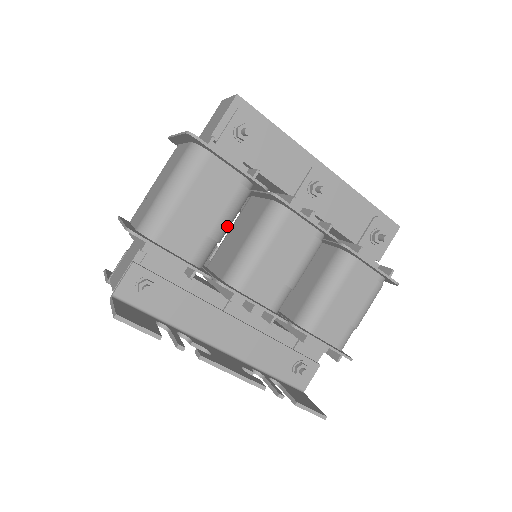
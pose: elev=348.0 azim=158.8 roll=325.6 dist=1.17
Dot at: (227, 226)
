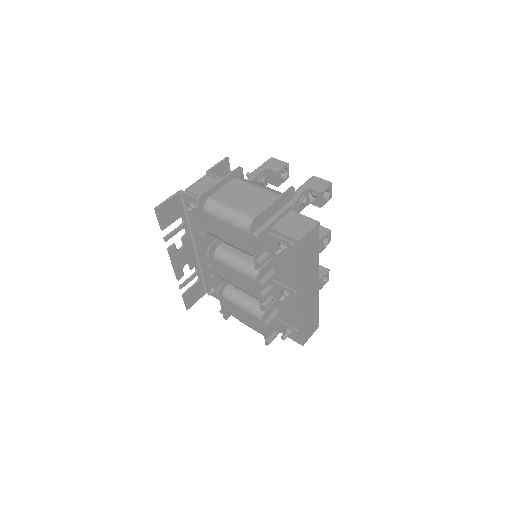
Dot at: occluded
